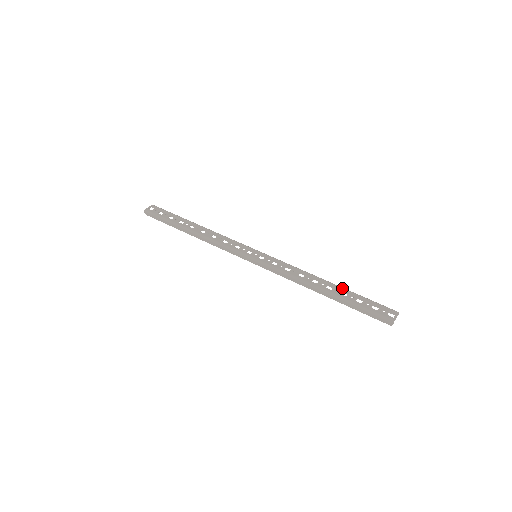
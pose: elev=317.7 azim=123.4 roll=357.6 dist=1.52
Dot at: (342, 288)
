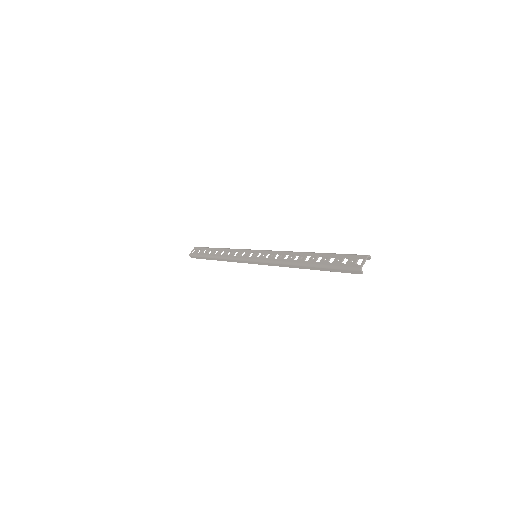
Dot at: (318, 254)
